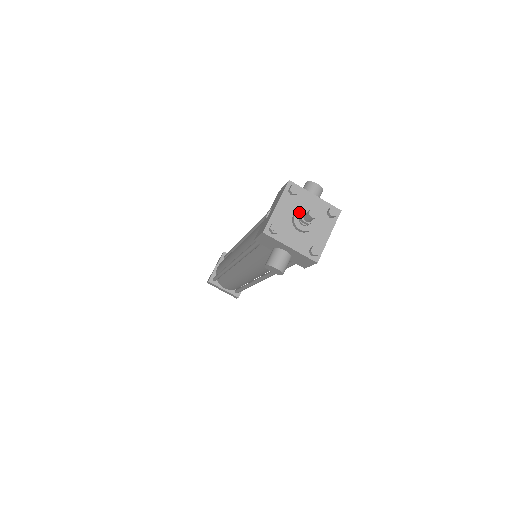
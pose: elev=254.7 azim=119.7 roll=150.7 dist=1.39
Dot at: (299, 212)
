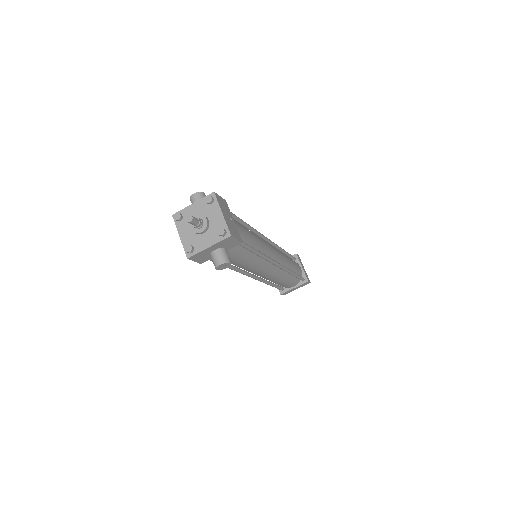
Dot at: (191, 224)
